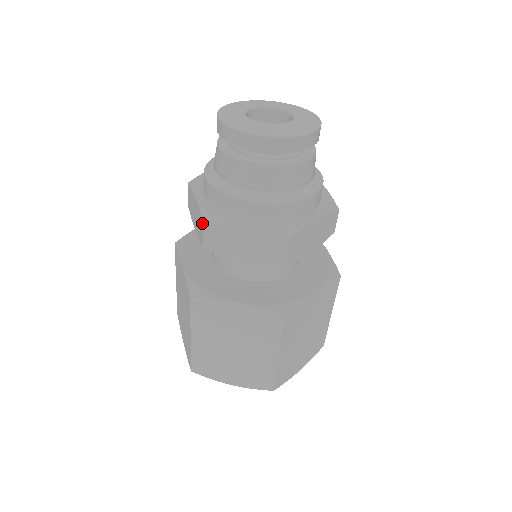
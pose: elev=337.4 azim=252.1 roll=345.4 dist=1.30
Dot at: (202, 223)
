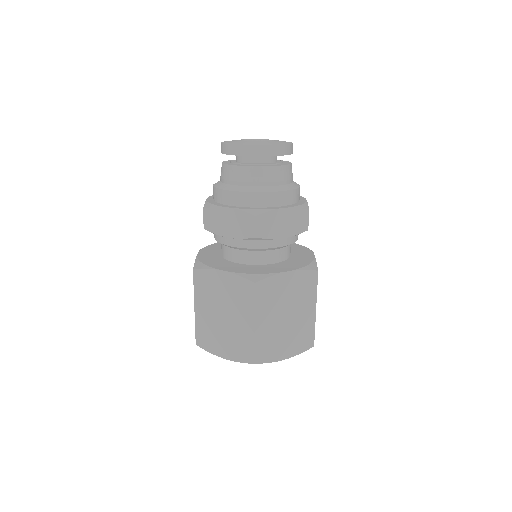
Dot at: (203, 210)
